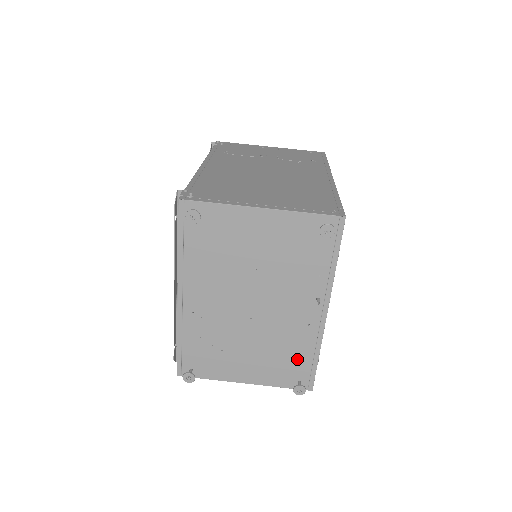
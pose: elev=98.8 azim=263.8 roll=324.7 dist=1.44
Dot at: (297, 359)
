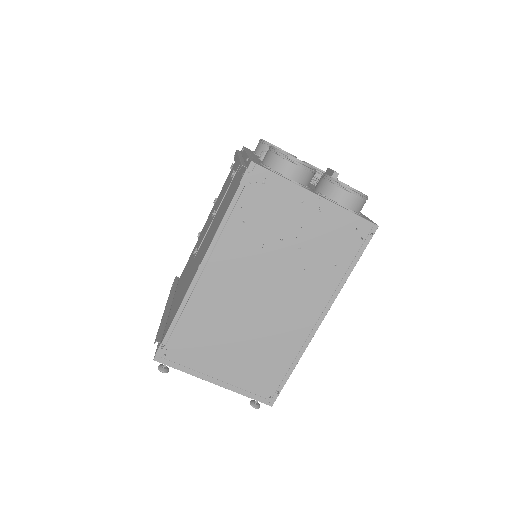
Dot at: occluded
